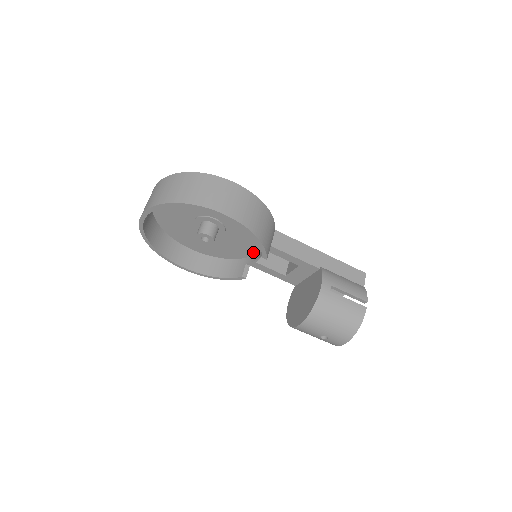
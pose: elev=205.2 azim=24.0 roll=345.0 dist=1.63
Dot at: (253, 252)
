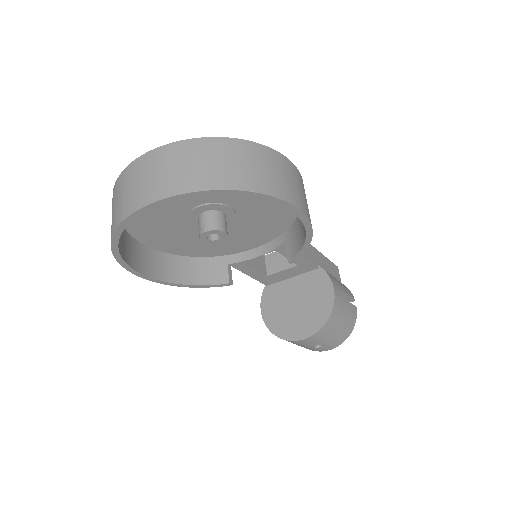
Dot at: (241, 249)
